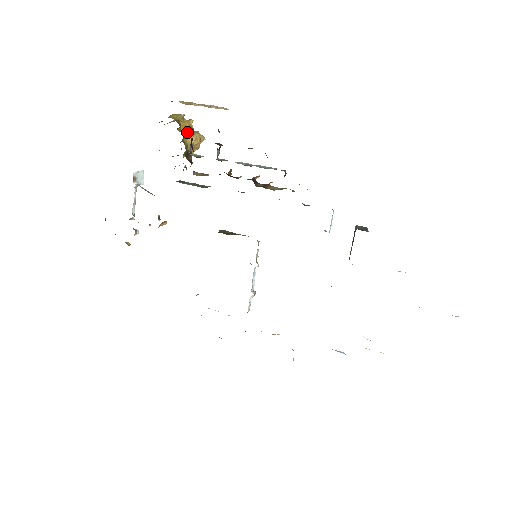
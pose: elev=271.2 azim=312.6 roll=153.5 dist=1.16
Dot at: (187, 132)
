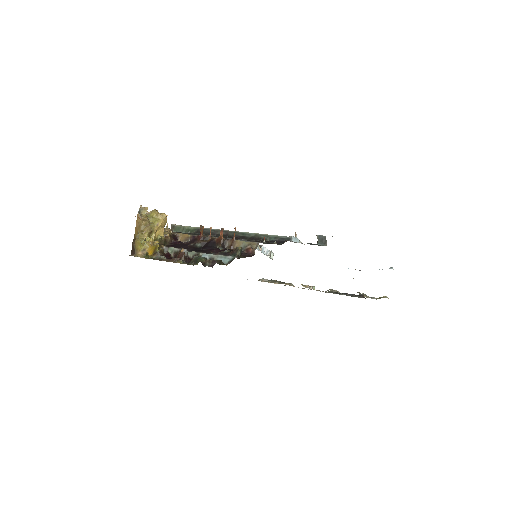
Dot at: (155, 251)
